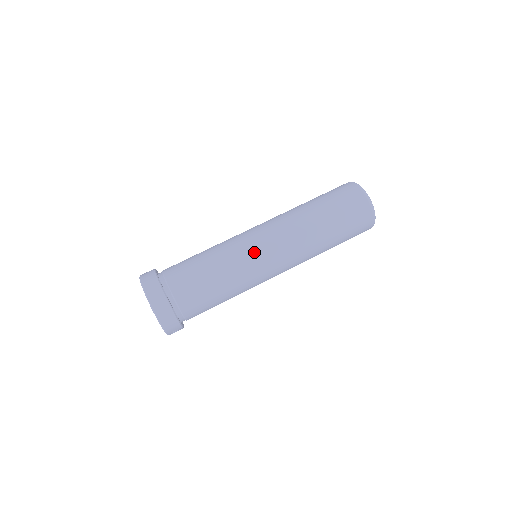
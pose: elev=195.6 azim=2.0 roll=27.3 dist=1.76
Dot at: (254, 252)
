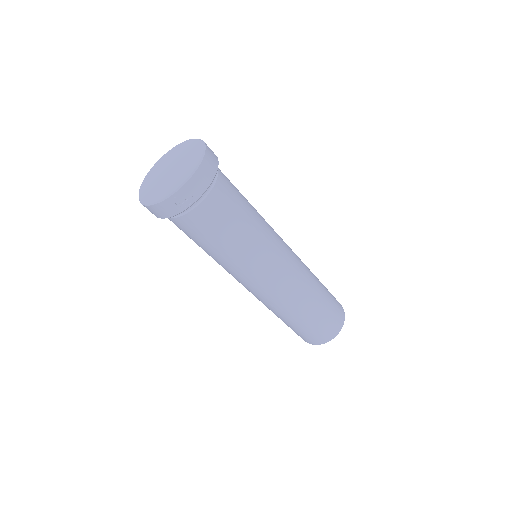
Dot at: (278, 236)
